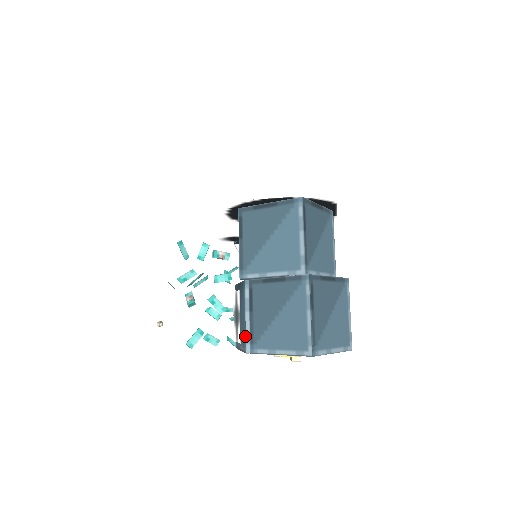
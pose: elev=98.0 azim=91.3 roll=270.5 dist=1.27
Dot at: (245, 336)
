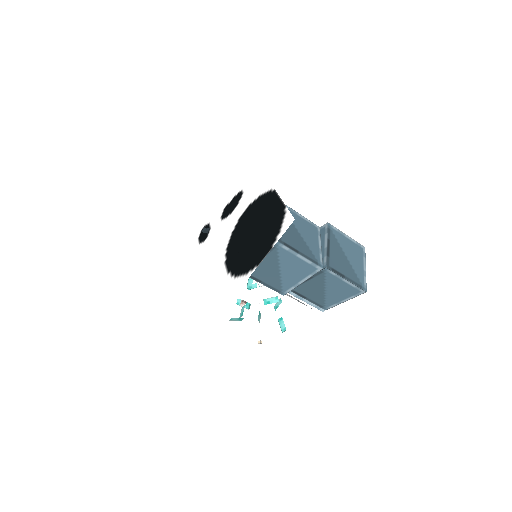
Dot at: occluded
